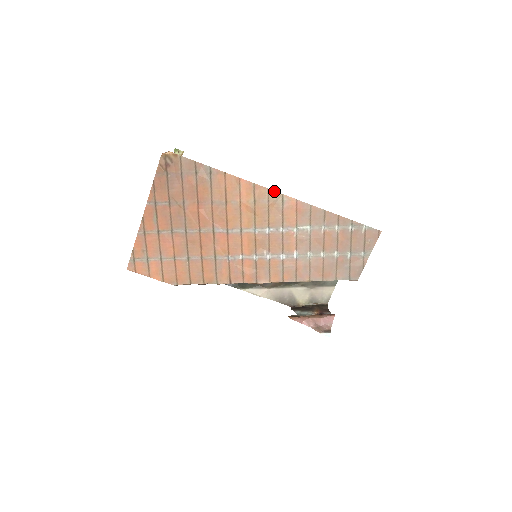
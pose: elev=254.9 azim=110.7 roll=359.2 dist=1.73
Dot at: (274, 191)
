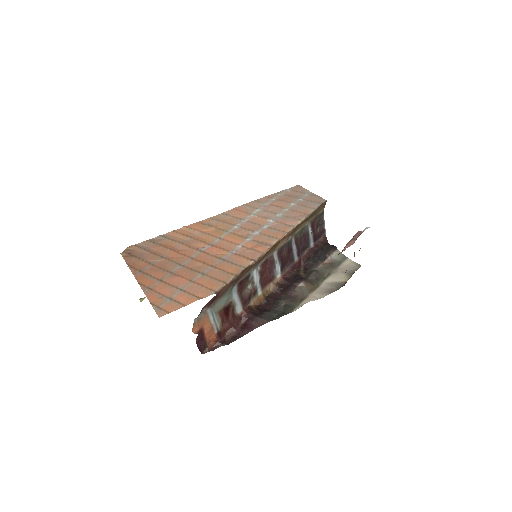
Dot at: (214, 216)
